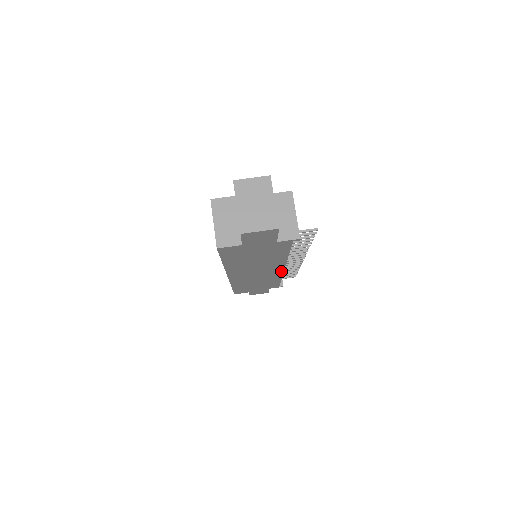
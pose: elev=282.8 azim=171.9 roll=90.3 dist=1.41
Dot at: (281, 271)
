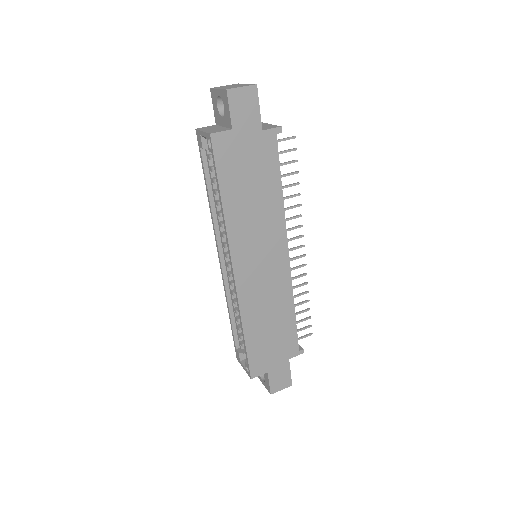
Dot at: (287, 263)
